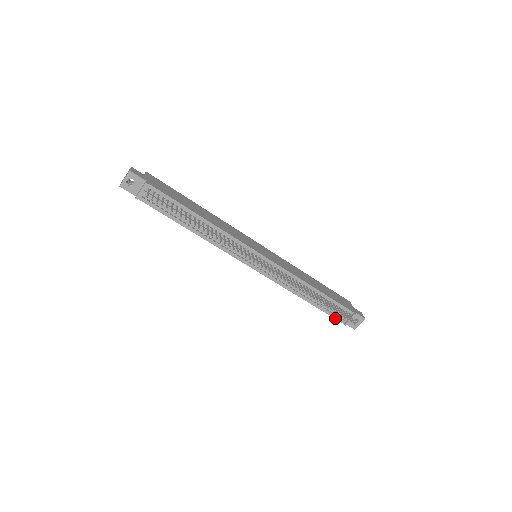
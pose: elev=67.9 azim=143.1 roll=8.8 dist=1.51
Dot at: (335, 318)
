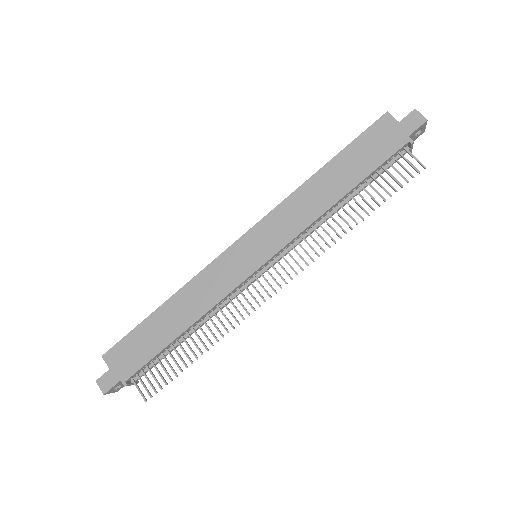
Dot at: occluded
